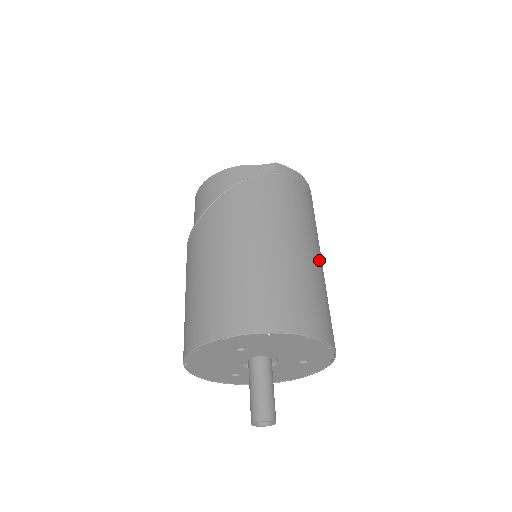
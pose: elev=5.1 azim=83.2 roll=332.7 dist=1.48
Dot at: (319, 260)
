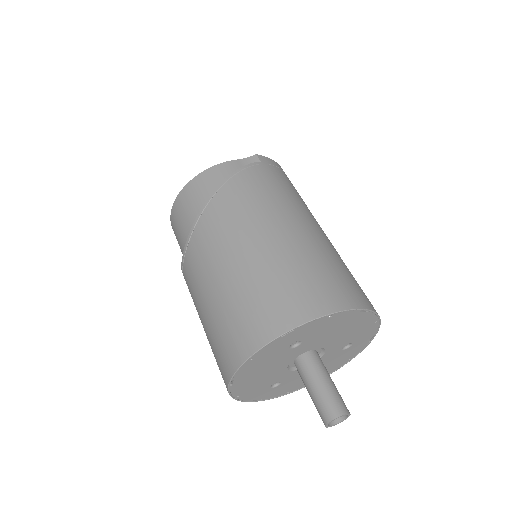
Dot at: occluded
